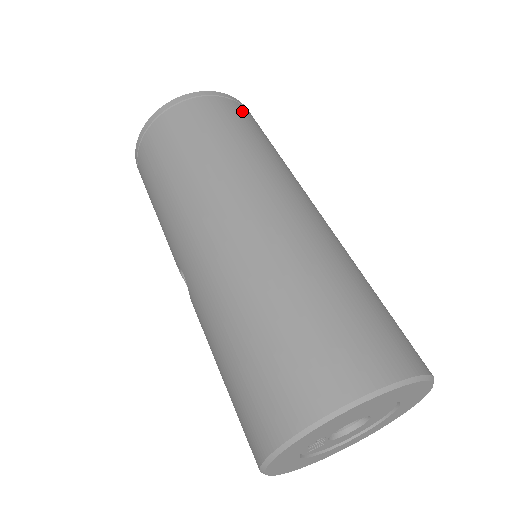
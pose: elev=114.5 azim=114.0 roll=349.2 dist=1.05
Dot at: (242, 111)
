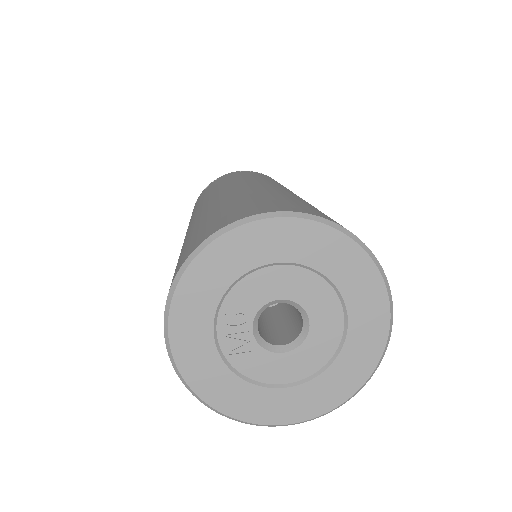
Dot at: occluded
